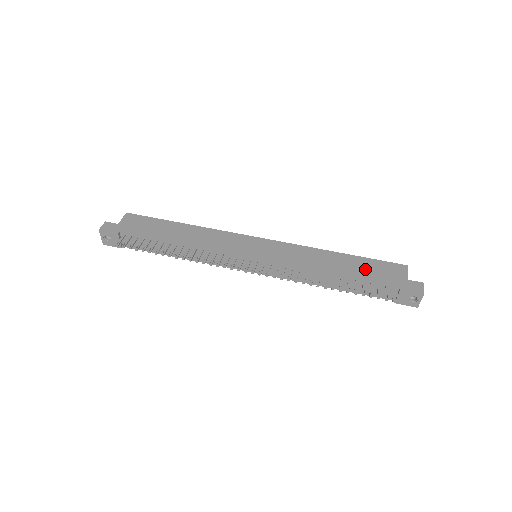
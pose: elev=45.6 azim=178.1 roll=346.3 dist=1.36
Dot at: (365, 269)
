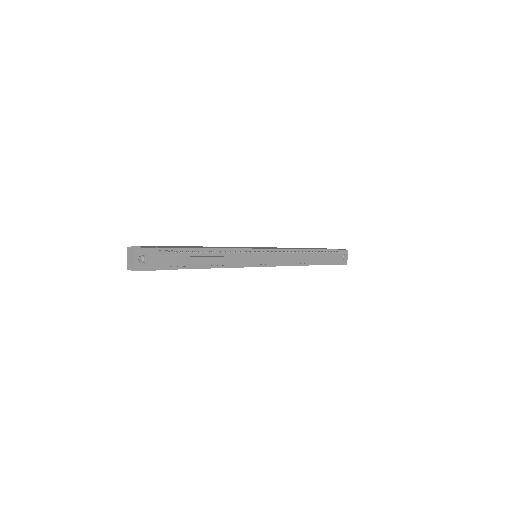
Dot at: (314, 248)
